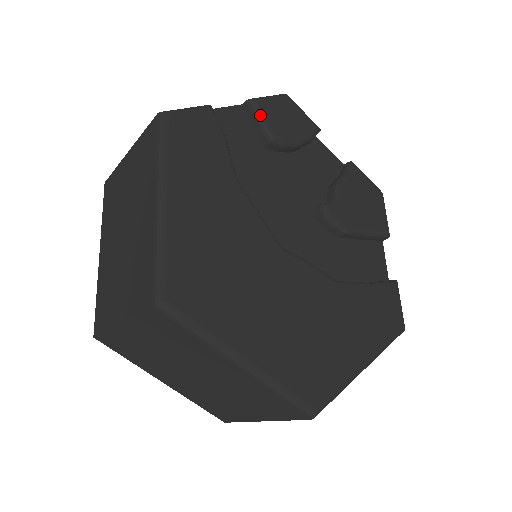
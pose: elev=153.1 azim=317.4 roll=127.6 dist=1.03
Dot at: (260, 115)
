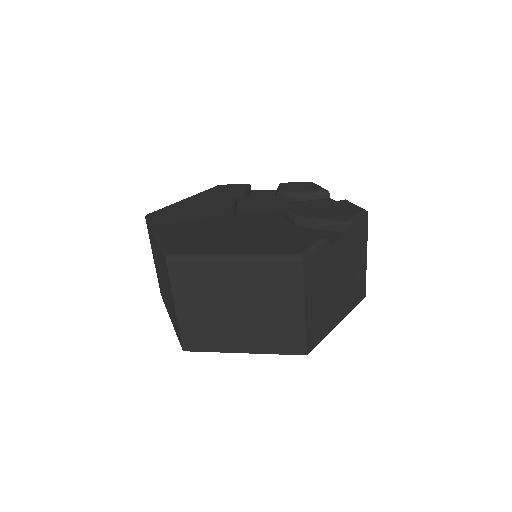
Dot at: (279, 186)
